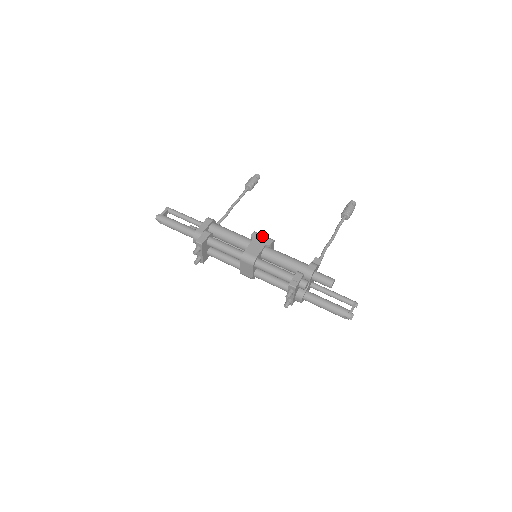
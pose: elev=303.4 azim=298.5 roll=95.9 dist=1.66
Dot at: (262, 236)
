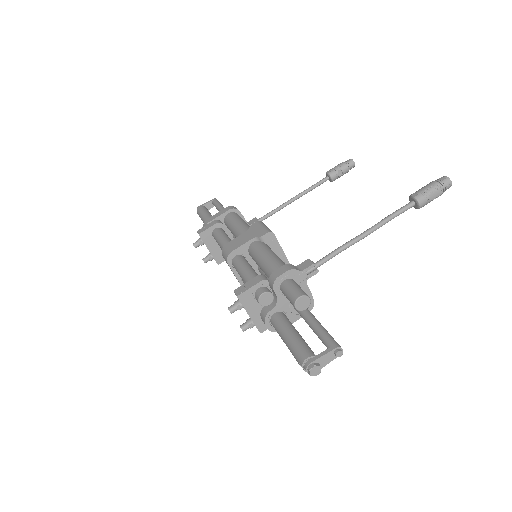
Dot at: (261, 226)
